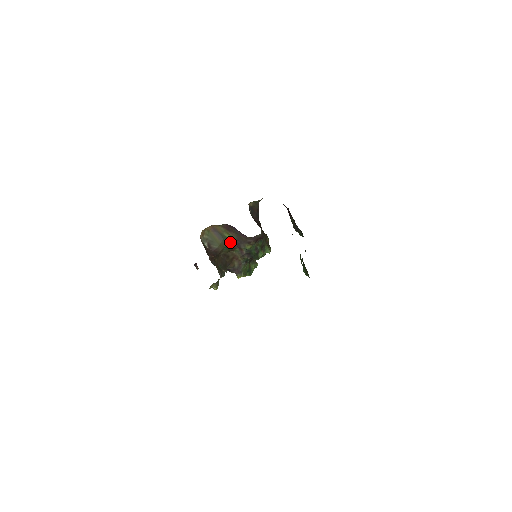
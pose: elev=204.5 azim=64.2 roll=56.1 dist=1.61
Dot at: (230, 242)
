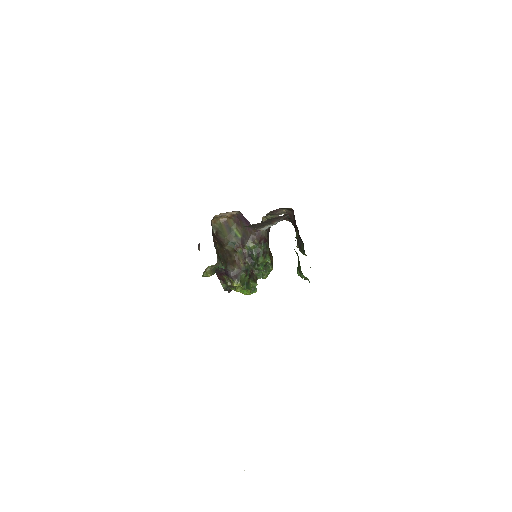
Dot at: (236, 238)
